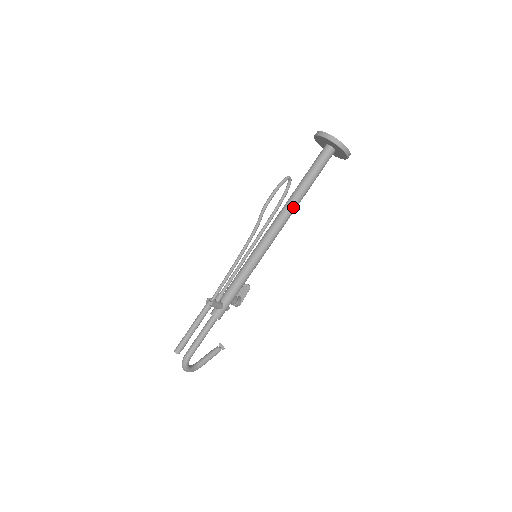
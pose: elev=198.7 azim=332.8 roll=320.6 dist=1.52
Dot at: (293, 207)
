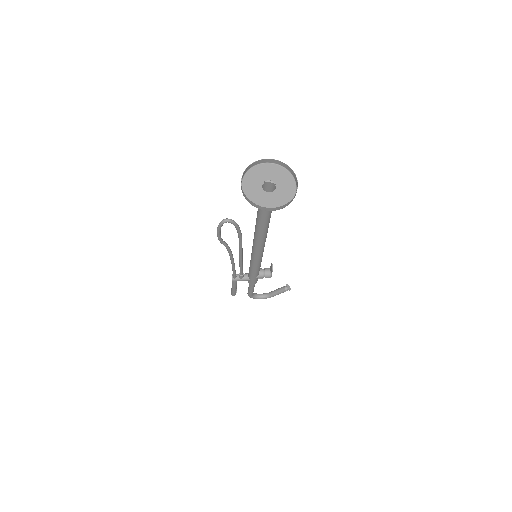
Dot at: (259, 234)
